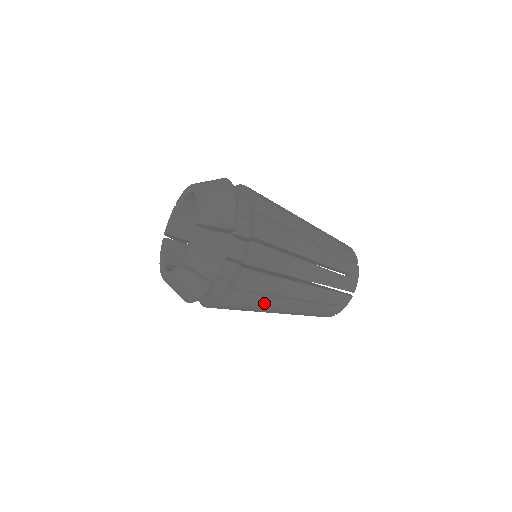
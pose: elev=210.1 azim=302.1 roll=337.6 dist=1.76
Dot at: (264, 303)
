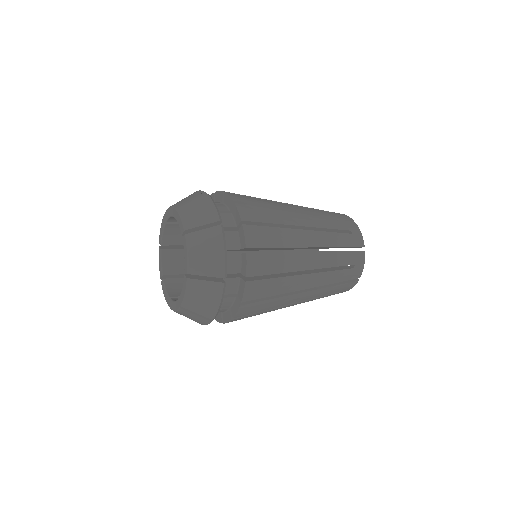
Dot at: (284, 287)
